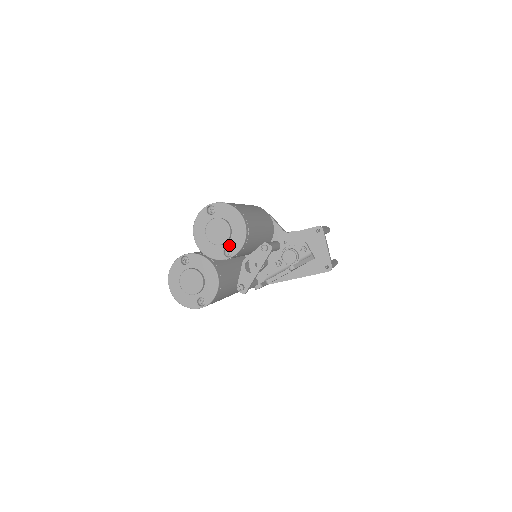
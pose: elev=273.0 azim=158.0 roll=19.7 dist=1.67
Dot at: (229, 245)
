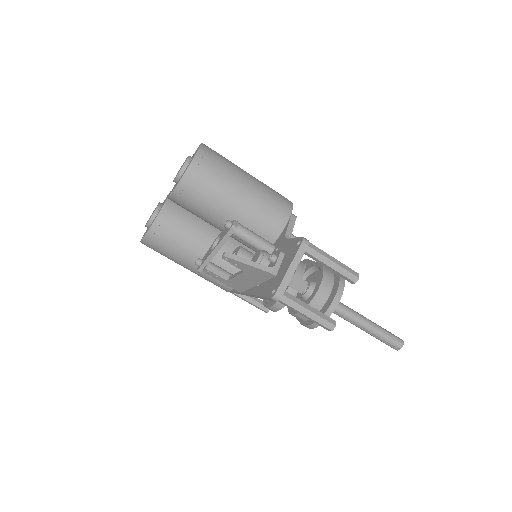
Dot at: occluded
